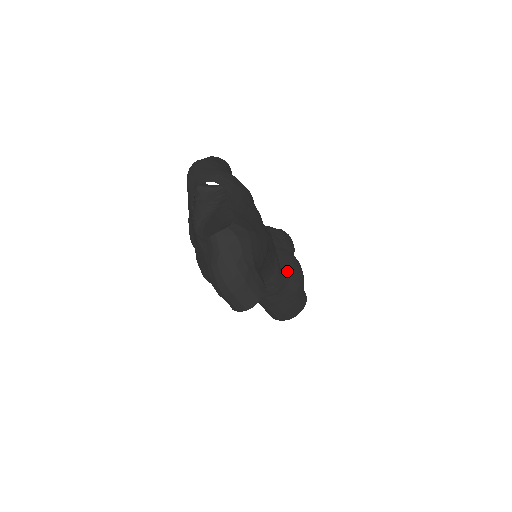
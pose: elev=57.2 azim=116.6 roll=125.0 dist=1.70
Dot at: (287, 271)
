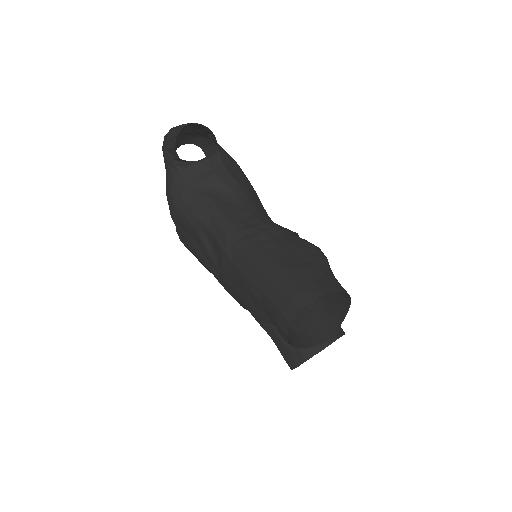
Dot at: occluded
